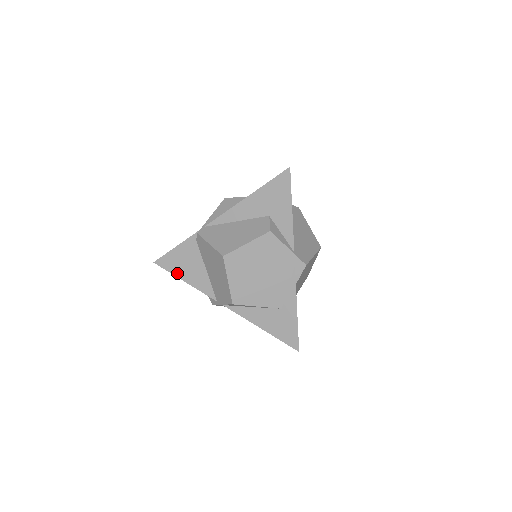
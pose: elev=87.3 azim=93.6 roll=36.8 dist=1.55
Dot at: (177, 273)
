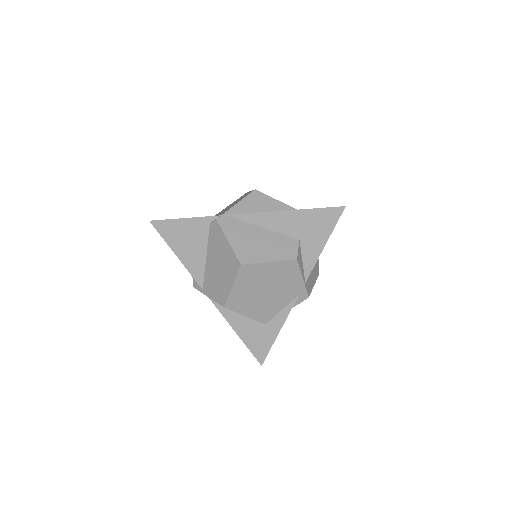
Dot at: (172, 244)
